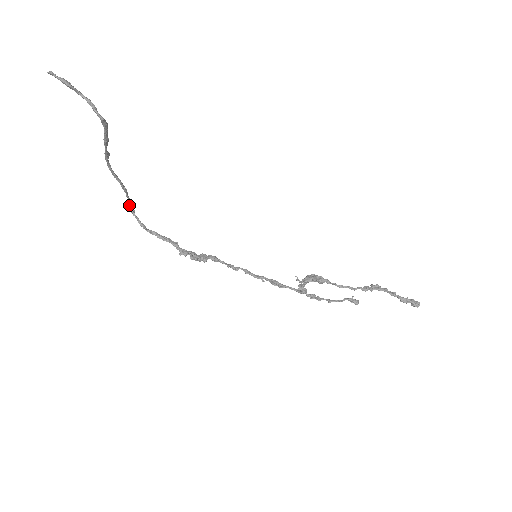
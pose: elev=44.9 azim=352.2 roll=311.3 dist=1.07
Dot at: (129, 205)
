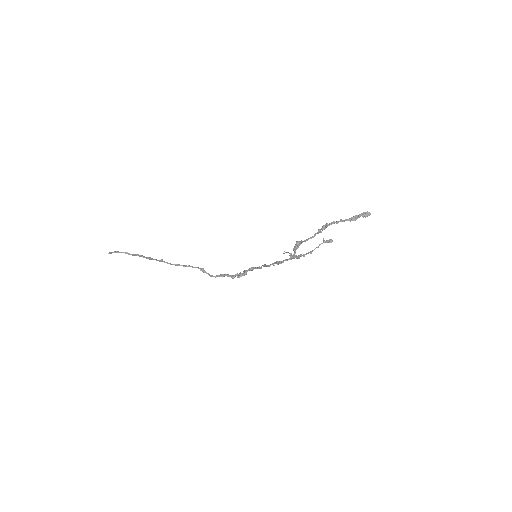
Dot at: occluded
